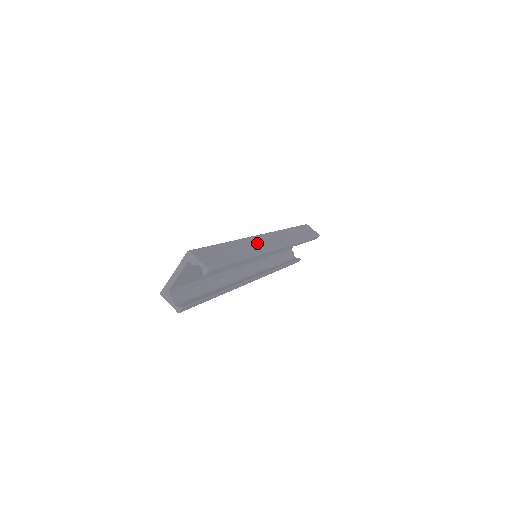
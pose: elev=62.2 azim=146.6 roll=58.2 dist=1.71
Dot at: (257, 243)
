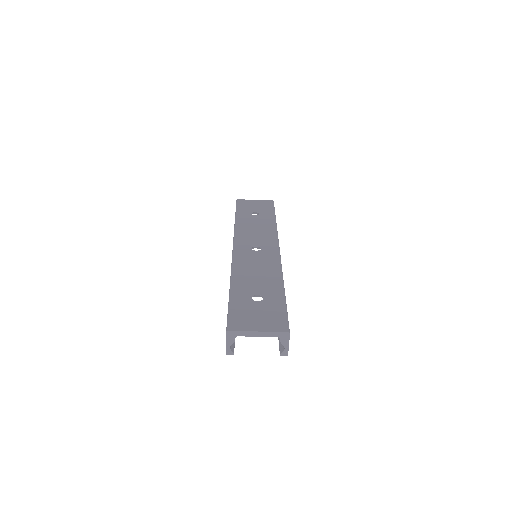
Dot at: occluded
